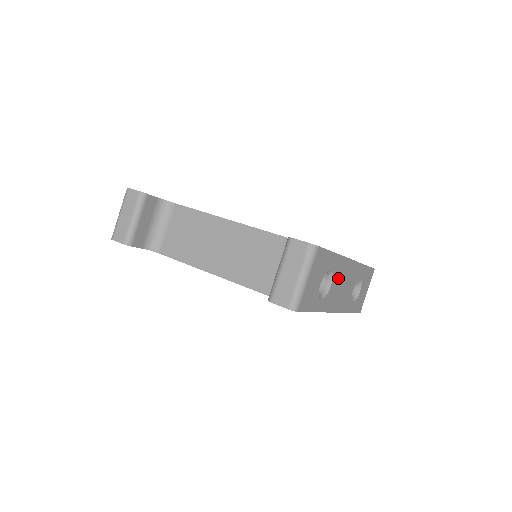
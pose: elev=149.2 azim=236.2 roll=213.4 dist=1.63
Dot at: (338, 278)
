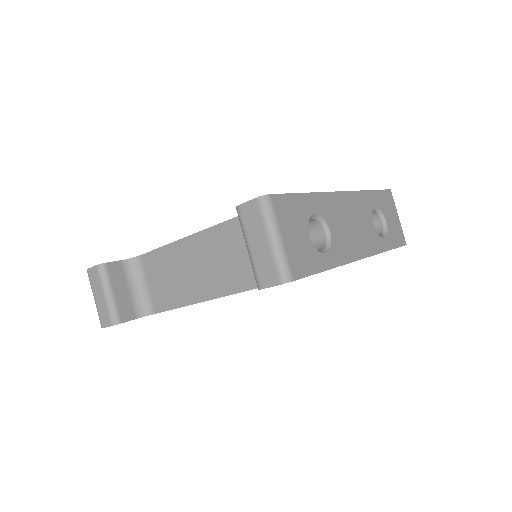
Dot at: (336, 219)
